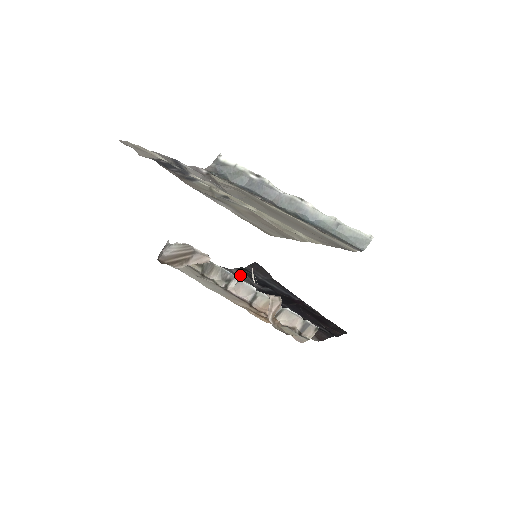
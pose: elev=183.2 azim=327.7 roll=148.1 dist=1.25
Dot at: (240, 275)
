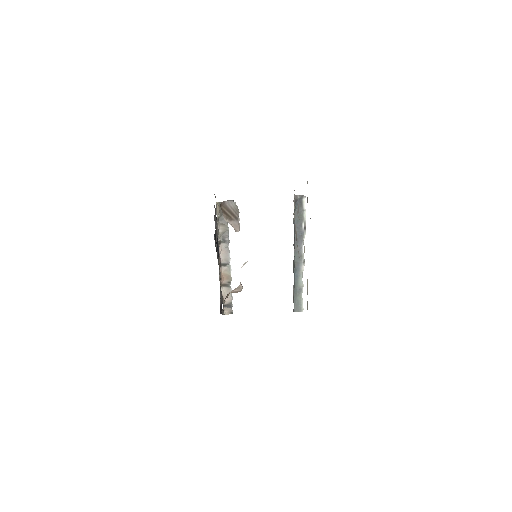
Dot at: occluded
